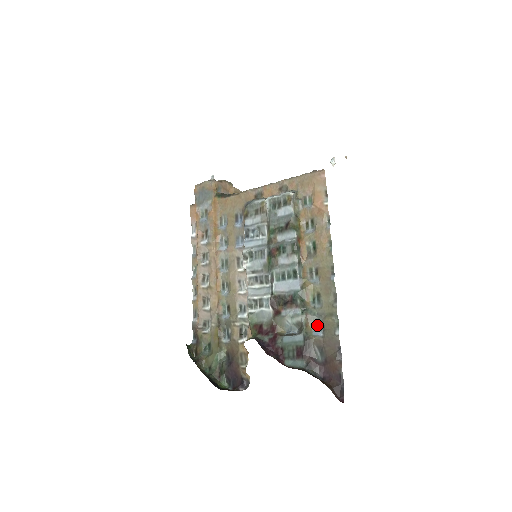
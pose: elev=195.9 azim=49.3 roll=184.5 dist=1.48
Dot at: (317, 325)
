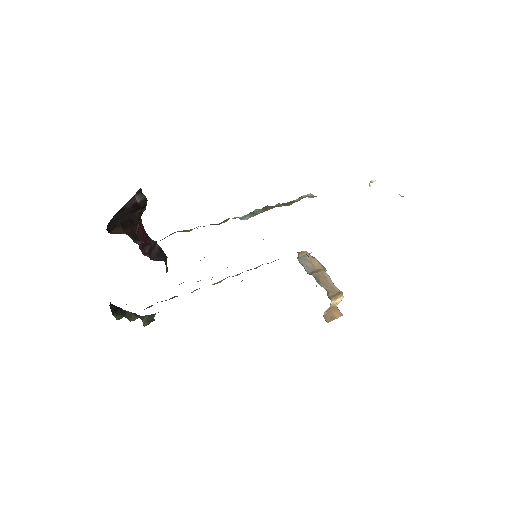
Dot at: (196, 227)
